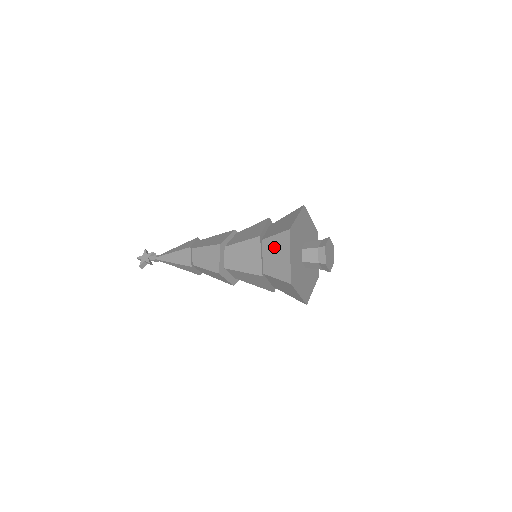
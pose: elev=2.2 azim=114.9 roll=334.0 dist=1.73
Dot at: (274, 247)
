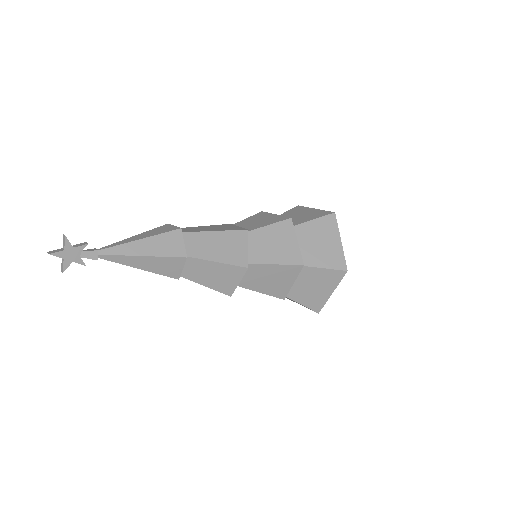
Dot at: (315, 279)
